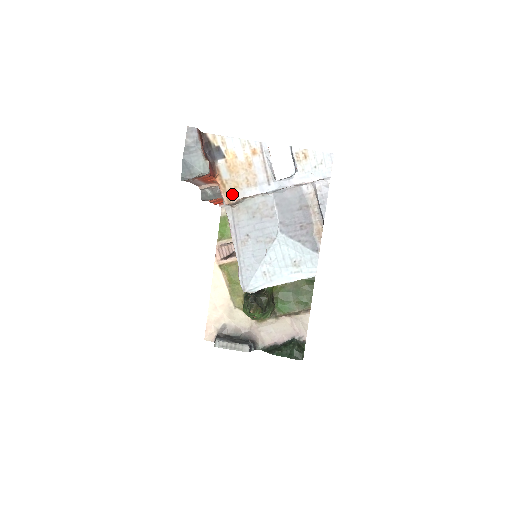
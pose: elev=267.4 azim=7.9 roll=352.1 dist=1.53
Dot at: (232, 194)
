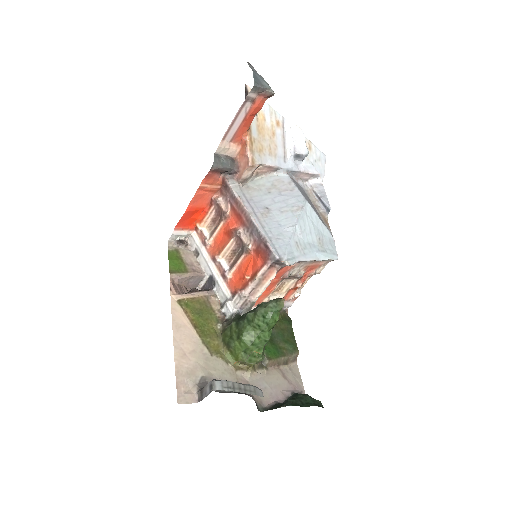
Dot at: (257, 156)
